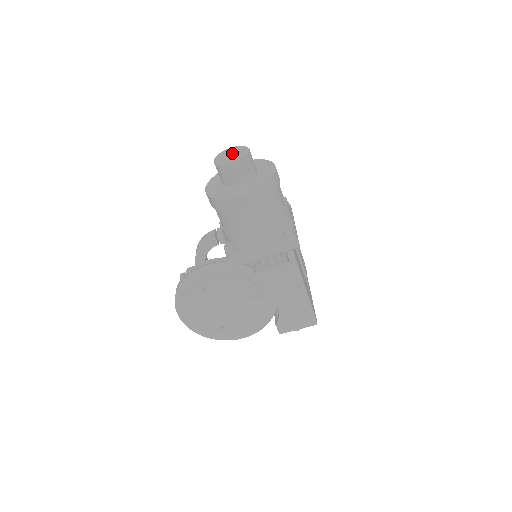
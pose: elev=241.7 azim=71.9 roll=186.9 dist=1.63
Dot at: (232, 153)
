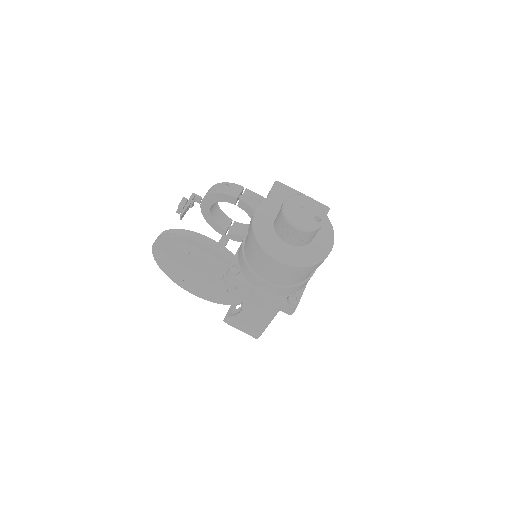
Dot at: (306, 210)
